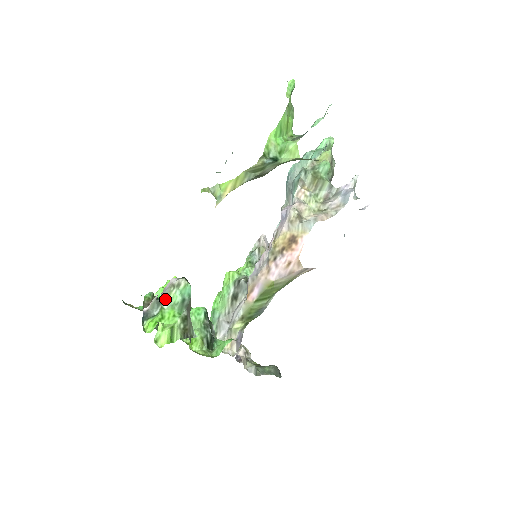
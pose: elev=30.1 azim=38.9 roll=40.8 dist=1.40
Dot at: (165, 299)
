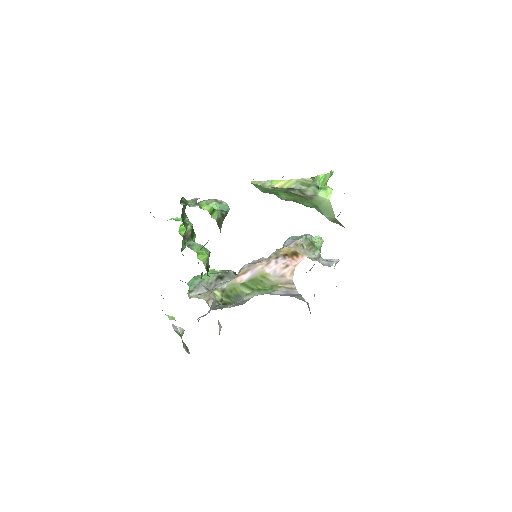
Dot at: occluded
